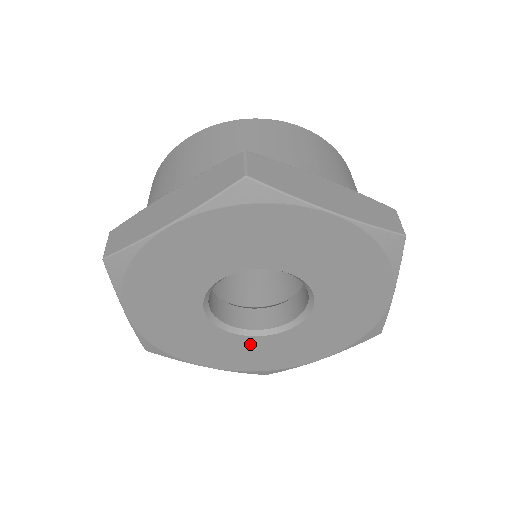
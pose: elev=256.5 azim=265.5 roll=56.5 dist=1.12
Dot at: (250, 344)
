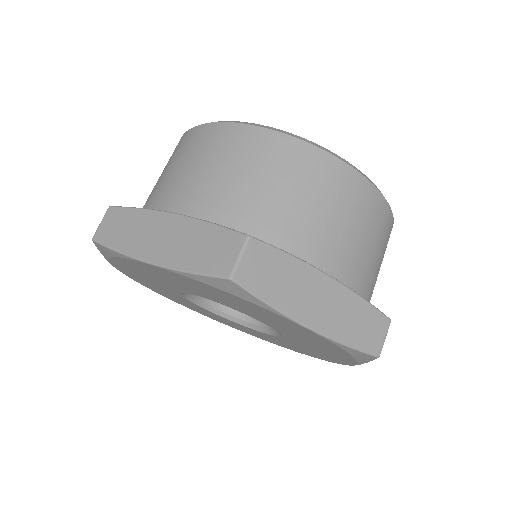
Dot at: (221, 318)
